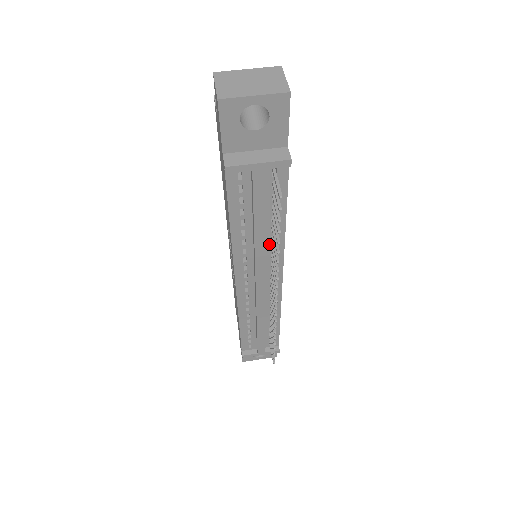
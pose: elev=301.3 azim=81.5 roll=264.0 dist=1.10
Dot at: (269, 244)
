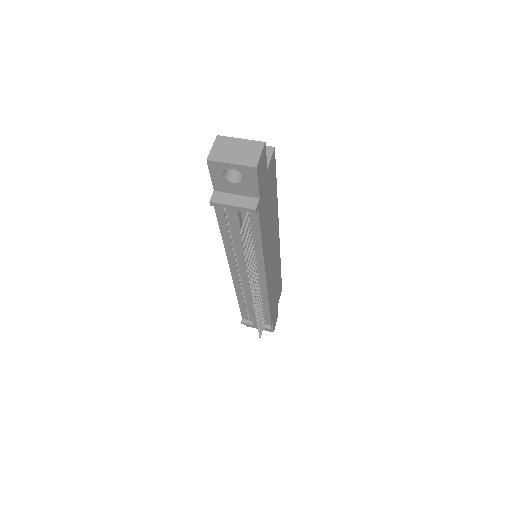
Dot at: occluded
